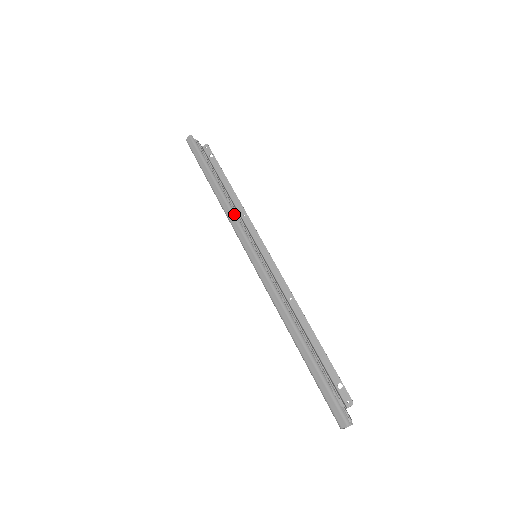
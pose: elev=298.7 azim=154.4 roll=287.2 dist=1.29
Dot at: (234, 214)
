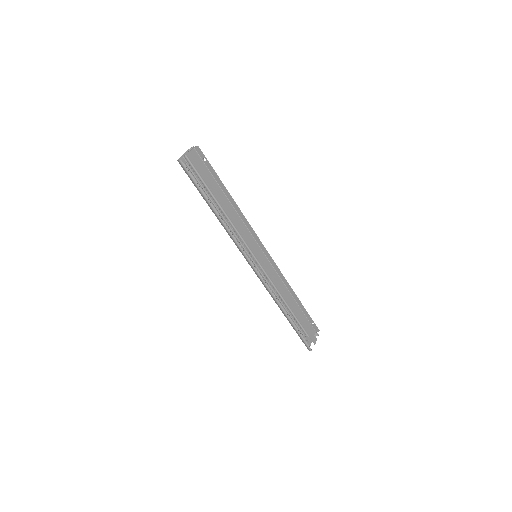
Dot at: (234, 238)
